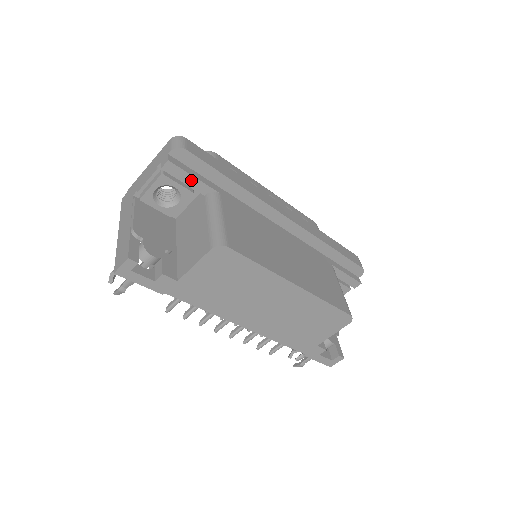
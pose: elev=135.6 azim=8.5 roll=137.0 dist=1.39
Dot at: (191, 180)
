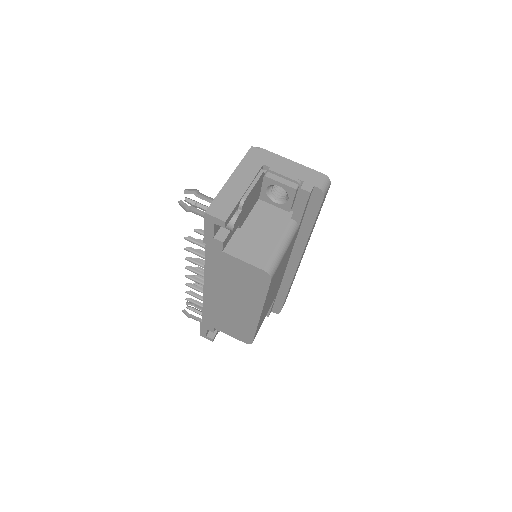
Dot at: (300, 209)
